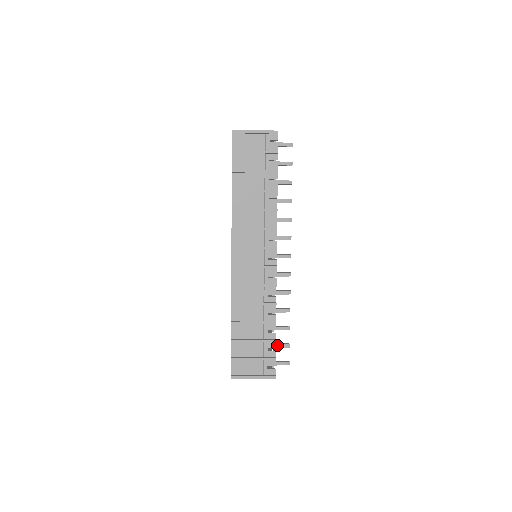
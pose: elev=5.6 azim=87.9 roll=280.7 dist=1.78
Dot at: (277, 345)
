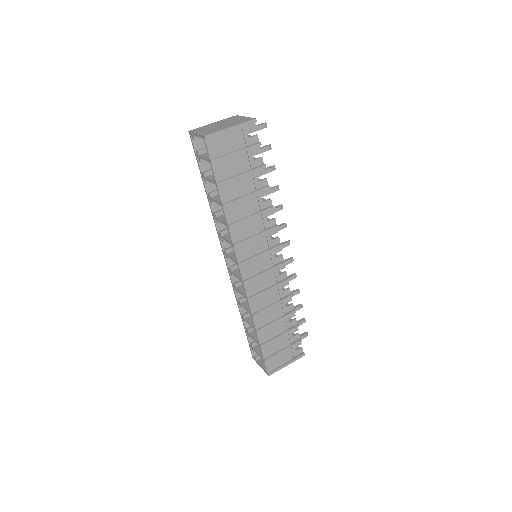
Dot at: occluded
